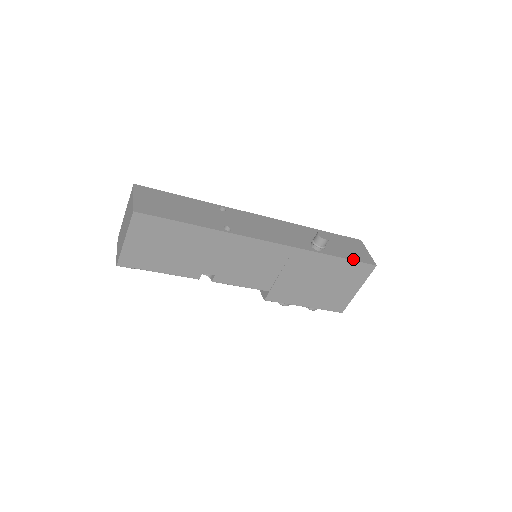
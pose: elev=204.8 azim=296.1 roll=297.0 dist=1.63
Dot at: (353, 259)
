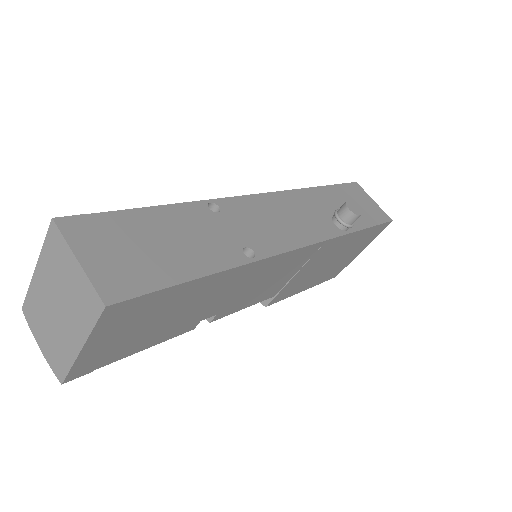
Dot at: (374, 223)
